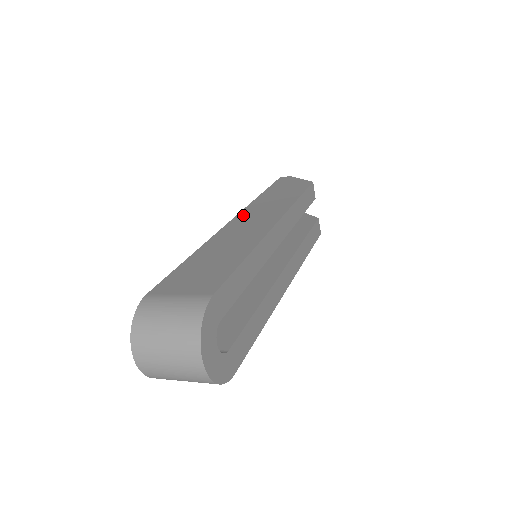
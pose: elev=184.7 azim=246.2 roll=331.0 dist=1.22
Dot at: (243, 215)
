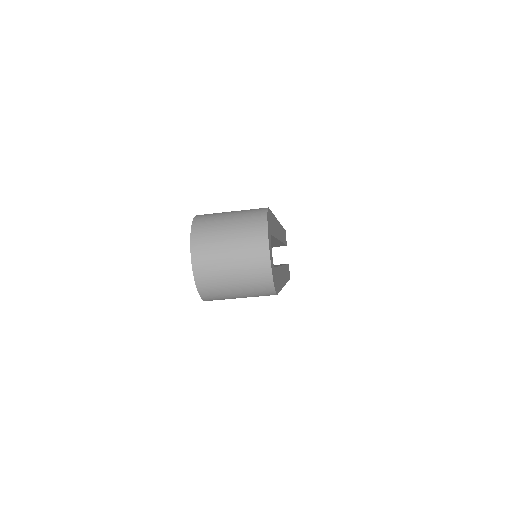
Dot at: occluded
